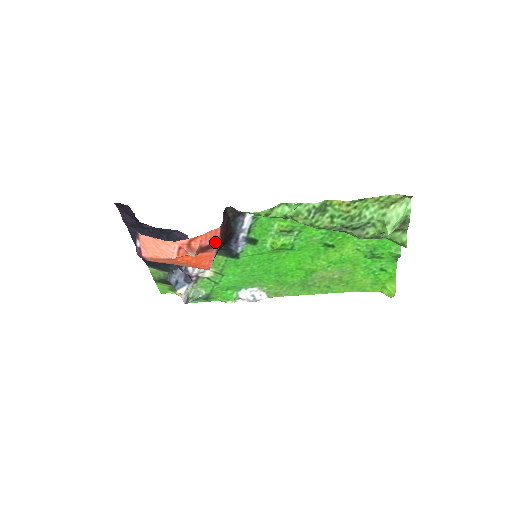
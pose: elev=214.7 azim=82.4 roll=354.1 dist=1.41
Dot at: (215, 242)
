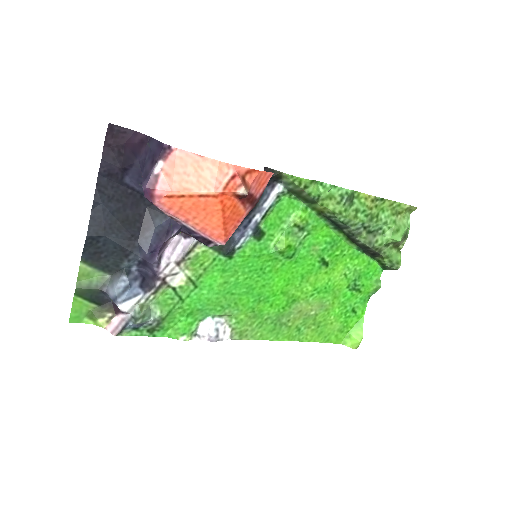
Dot at: (256, 196)
